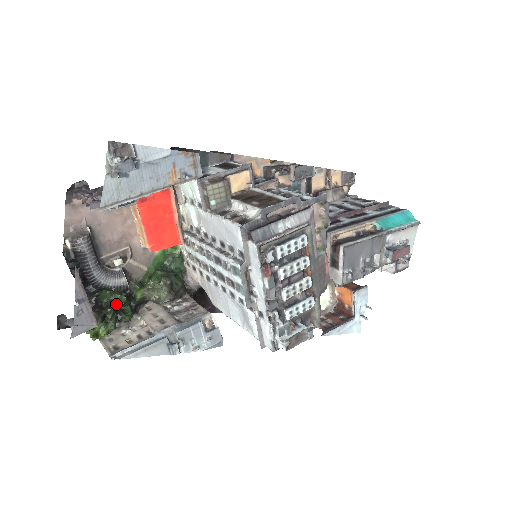
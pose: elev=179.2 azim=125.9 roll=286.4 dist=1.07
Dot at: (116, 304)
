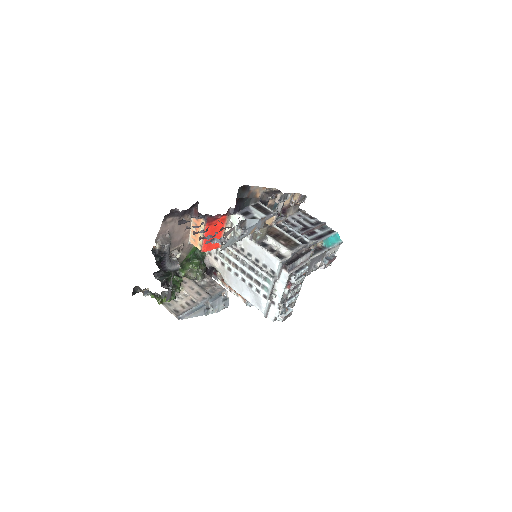
Dot at: (179, 284)
